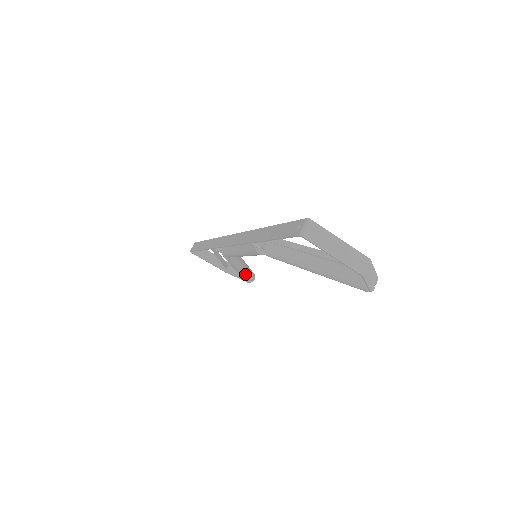
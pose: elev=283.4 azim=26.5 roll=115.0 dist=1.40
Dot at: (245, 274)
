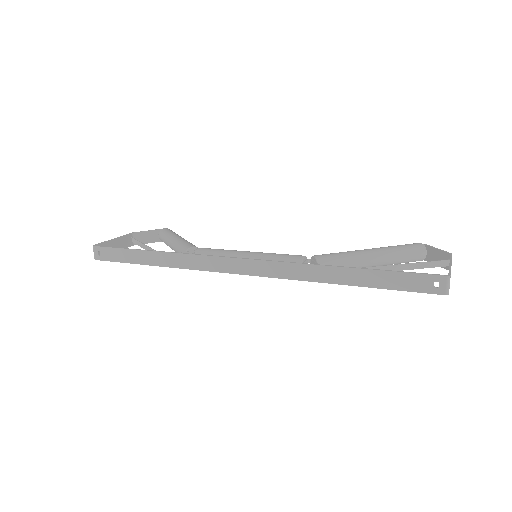
Dot at: occluded
